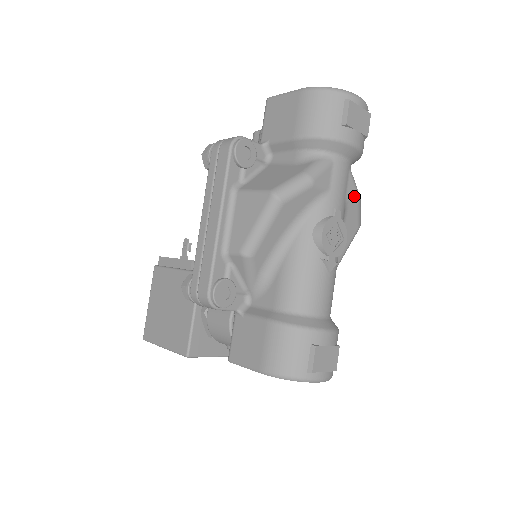
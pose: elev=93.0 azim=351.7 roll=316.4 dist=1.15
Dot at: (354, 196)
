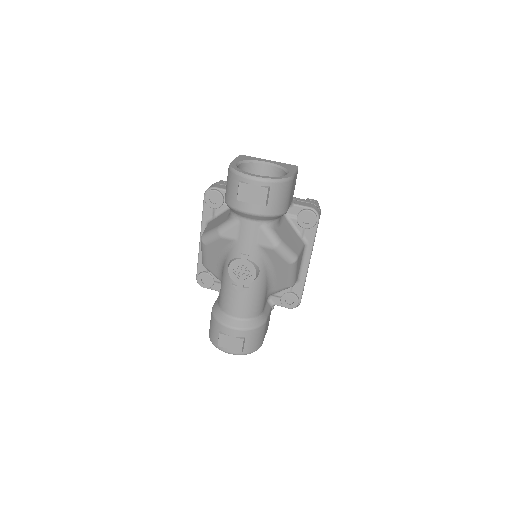
Dot at: (268, 244)
